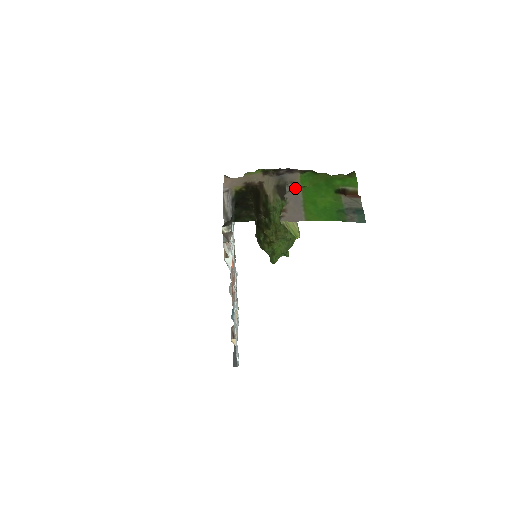
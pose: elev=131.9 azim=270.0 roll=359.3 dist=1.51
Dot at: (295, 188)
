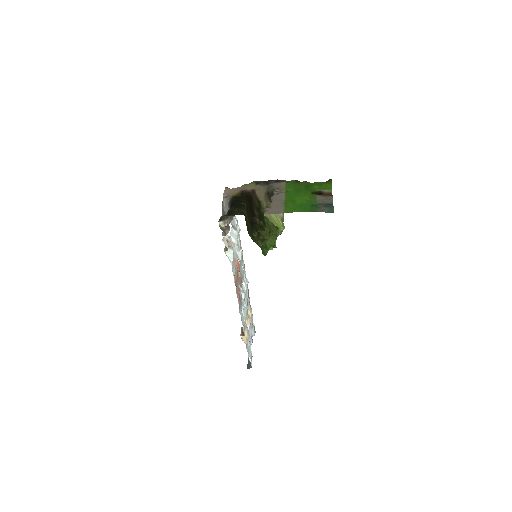
Dot at: (280, 192)
